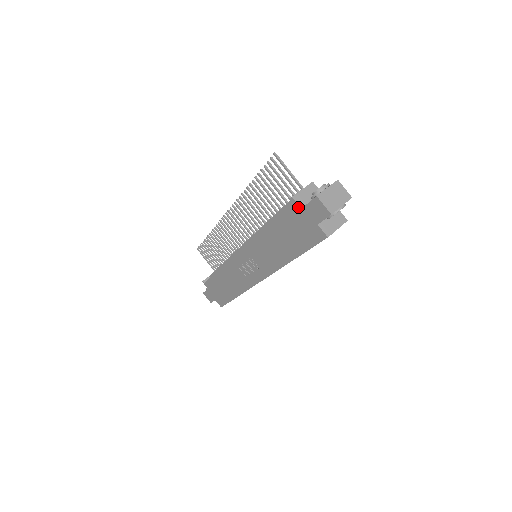
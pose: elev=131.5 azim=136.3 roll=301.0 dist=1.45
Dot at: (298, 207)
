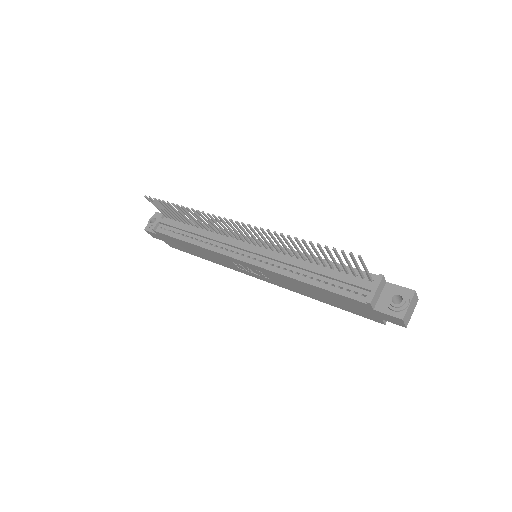
Dot at: (371, 308)
